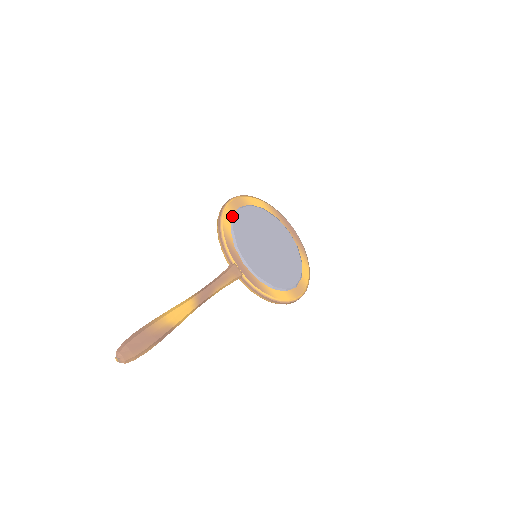
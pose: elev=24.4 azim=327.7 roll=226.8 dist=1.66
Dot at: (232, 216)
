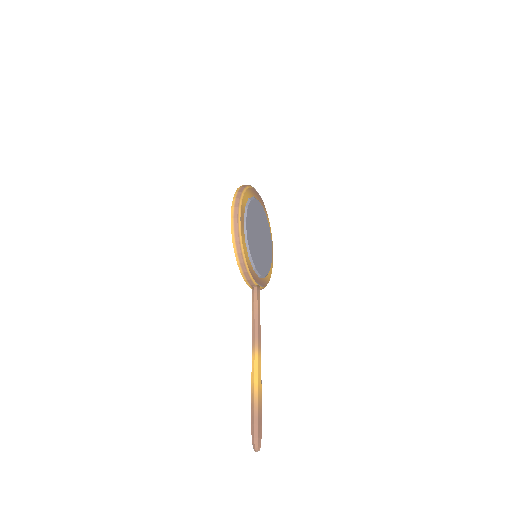
Dot at: (245, 240)
